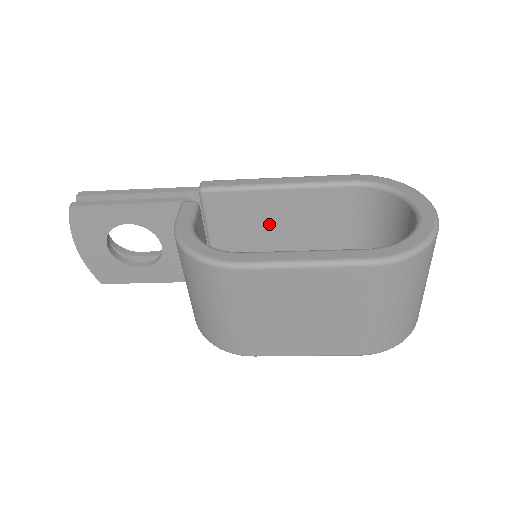
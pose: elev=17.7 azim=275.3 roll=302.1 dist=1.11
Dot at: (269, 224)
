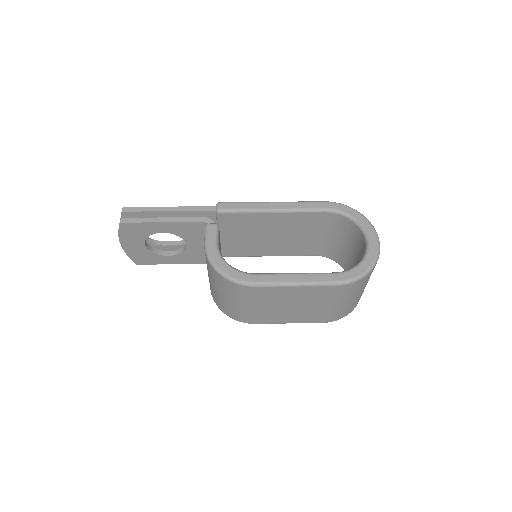
Dot at: (264, 231)
